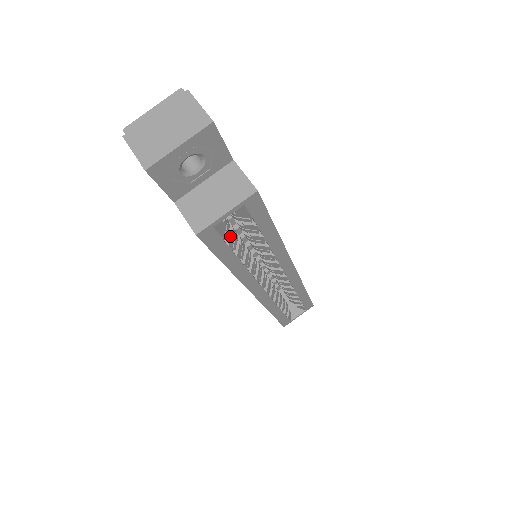
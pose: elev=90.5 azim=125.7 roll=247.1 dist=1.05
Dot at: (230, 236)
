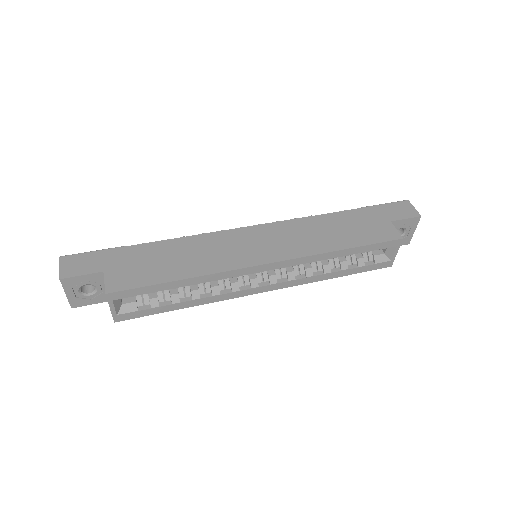
Dot at: (150, 301)
